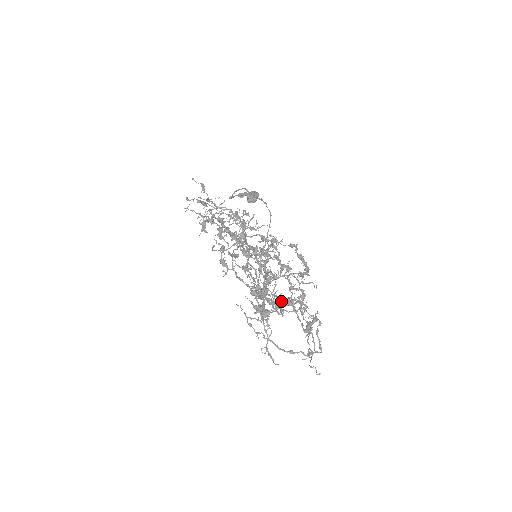
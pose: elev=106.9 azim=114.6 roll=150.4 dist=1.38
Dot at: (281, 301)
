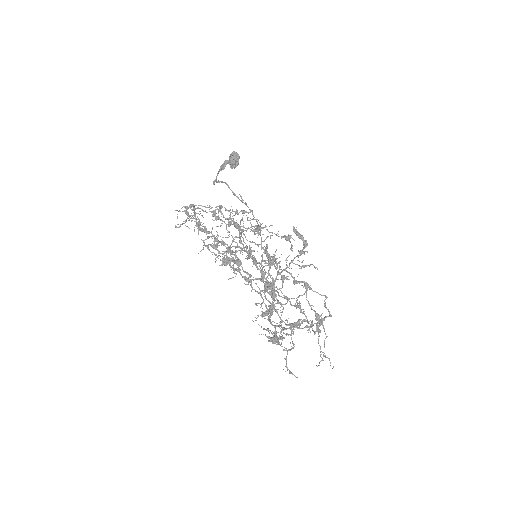
Dot at: (289, 325)
